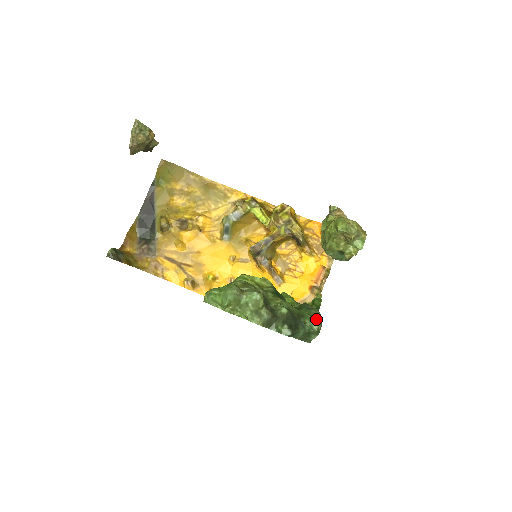
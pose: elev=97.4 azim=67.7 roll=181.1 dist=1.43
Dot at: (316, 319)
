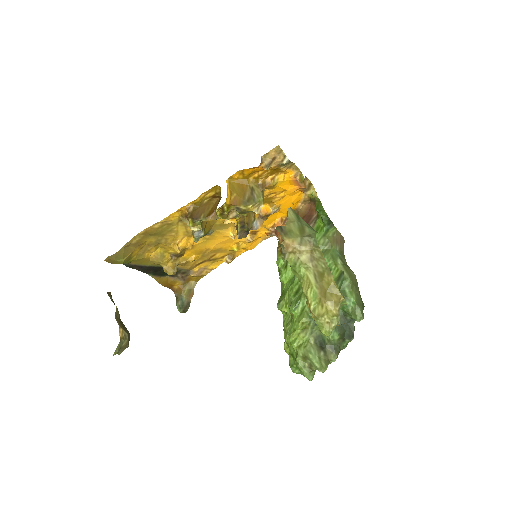
Dot at: (358, 318)
